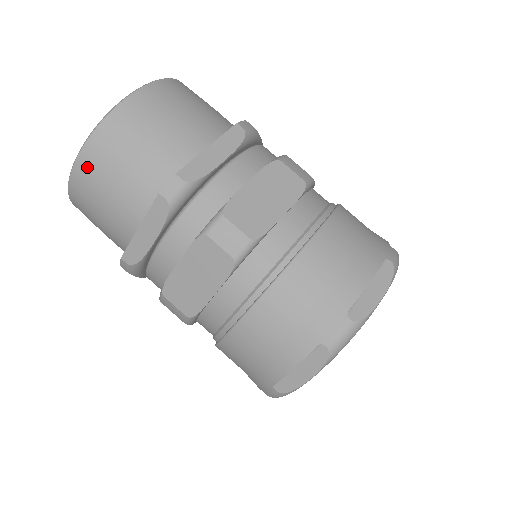
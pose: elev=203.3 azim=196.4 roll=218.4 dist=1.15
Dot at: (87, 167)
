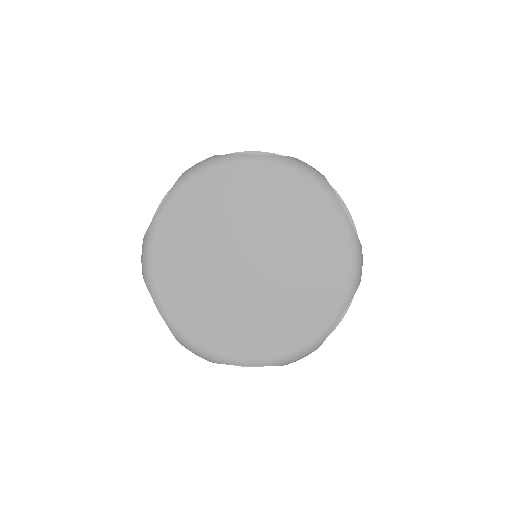
Dot at: occluded
